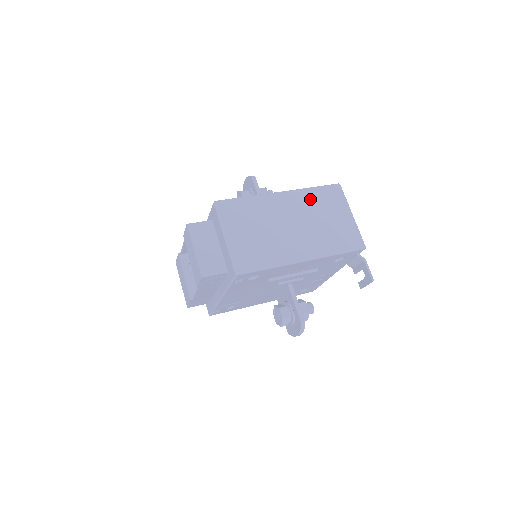
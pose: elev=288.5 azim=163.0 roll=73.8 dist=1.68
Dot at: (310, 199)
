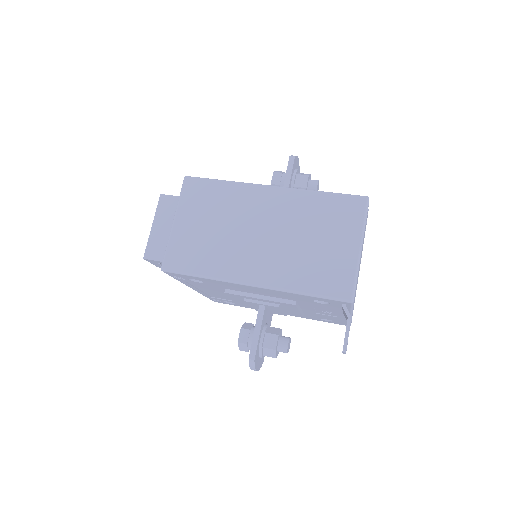
Dot at: (307, 207)
